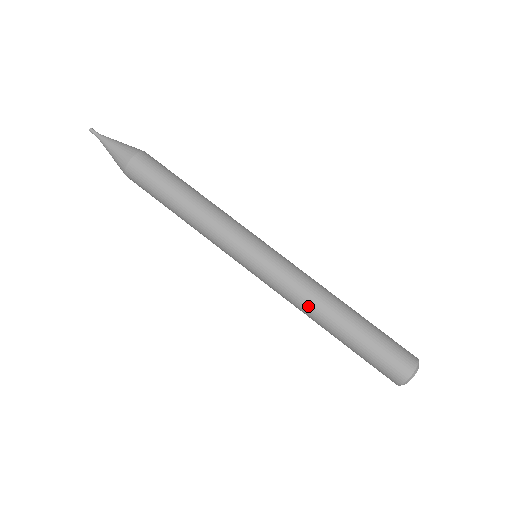
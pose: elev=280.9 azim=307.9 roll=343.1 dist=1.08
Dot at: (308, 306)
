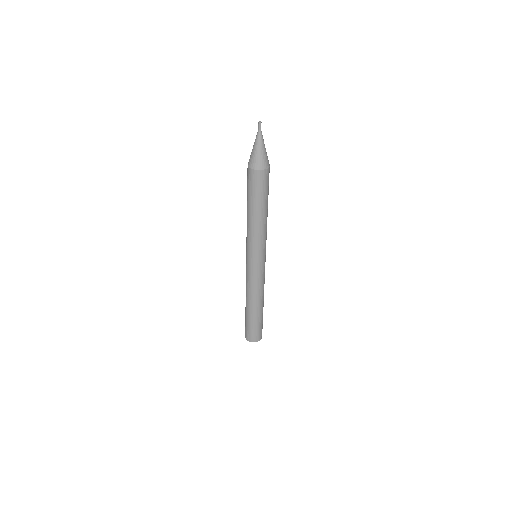
Dot at: (255, 295)
